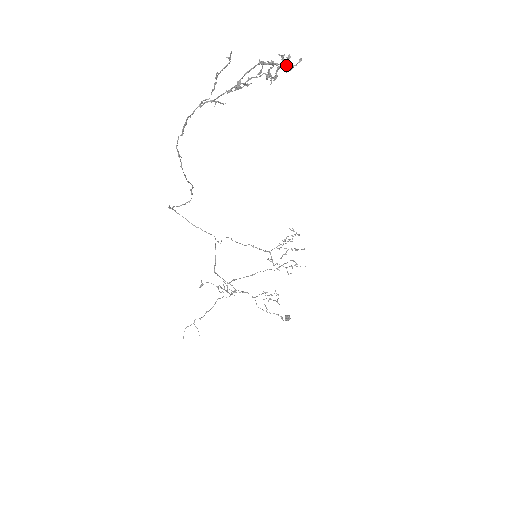
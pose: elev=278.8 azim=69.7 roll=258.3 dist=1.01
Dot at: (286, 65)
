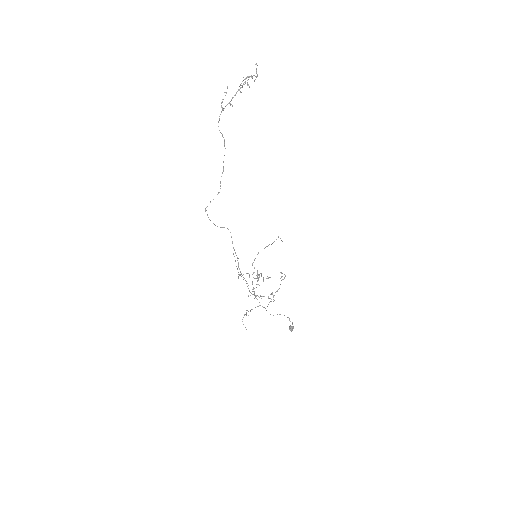
Dot at: occluded
